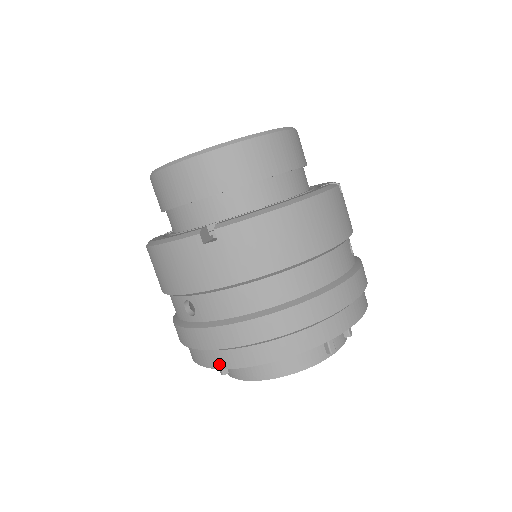
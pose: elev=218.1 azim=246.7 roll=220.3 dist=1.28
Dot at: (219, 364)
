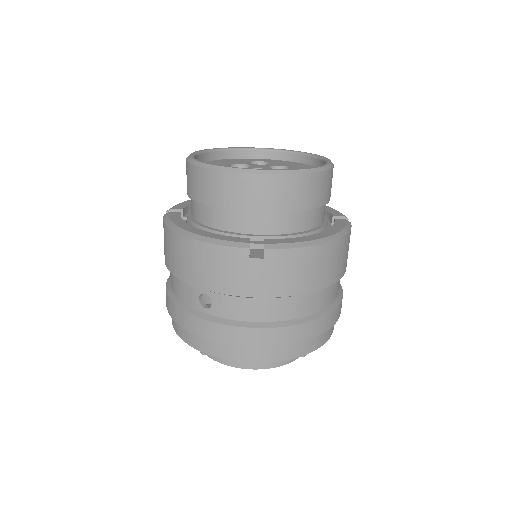
Dot at: (218, 353)
